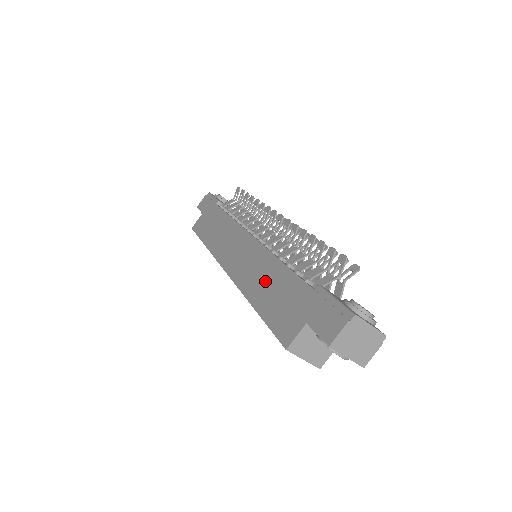
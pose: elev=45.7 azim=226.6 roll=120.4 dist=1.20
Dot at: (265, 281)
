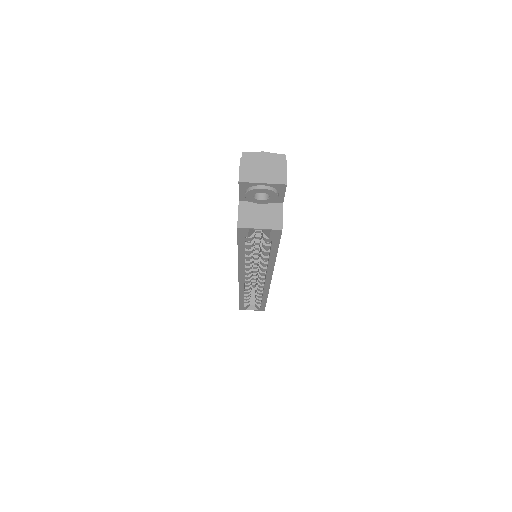
Dot at: occluded
